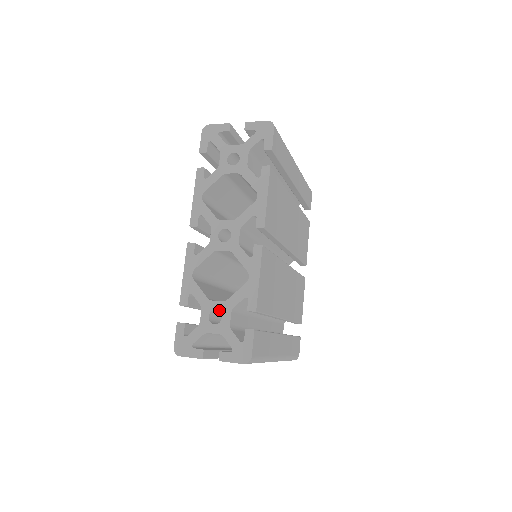
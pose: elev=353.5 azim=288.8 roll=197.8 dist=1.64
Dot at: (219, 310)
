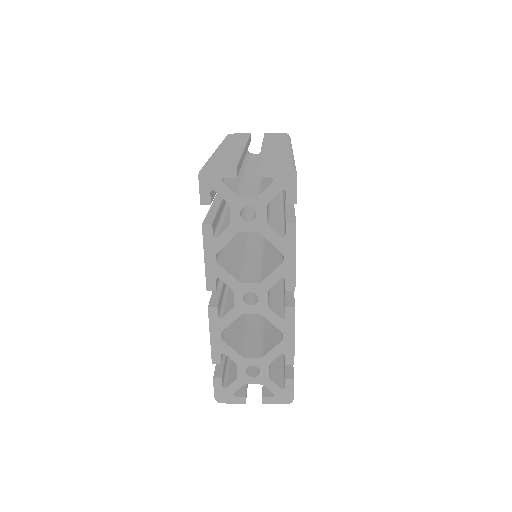
Dot at: (256, 366)
